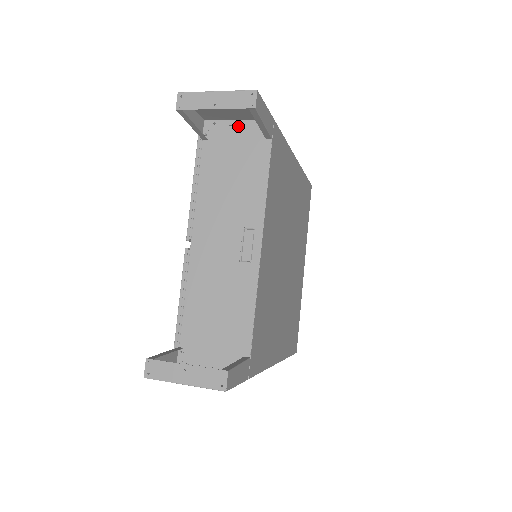
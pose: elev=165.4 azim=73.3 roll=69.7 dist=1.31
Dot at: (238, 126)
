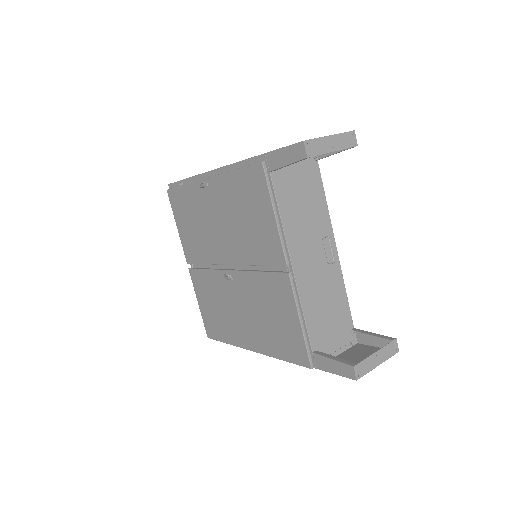
Dot at: occluded
